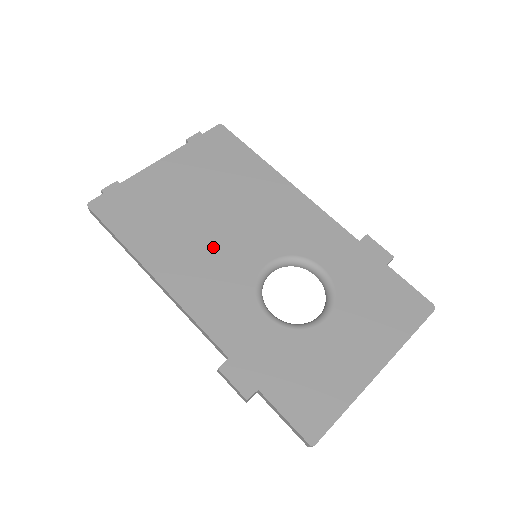
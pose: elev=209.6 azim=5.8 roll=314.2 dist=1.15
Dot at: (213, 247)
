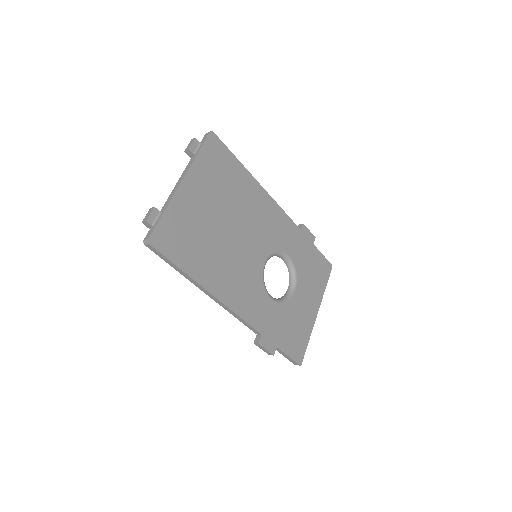
Dot at: (236, 258)
